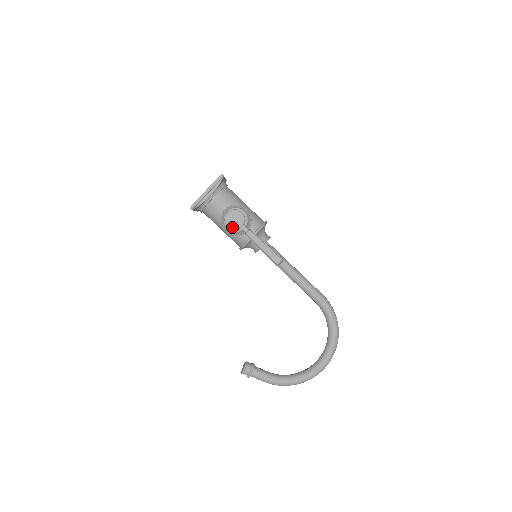
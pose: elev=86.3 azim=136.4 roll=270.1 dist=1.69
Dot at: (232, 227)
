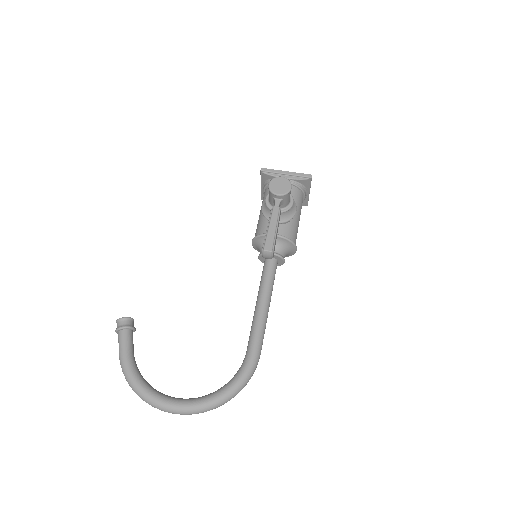
Dot at: (271, 187)
